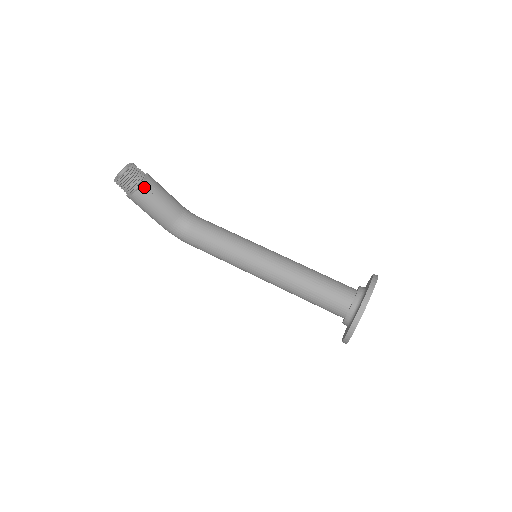
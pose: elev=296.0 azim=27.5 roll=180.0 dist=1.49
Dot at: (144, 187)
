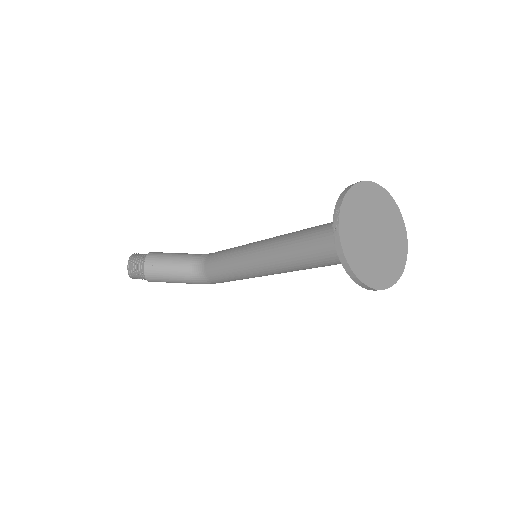
Dot at: (147, 267)
